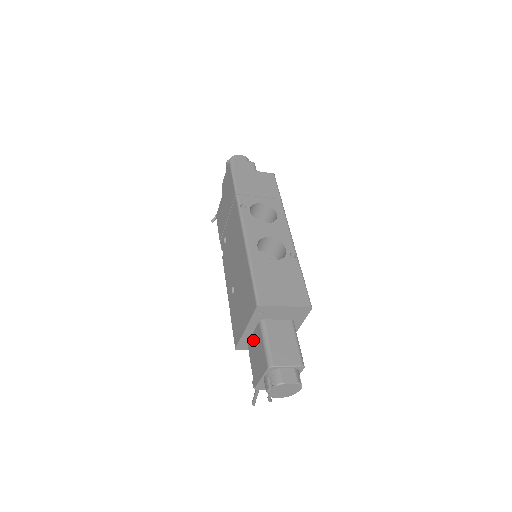
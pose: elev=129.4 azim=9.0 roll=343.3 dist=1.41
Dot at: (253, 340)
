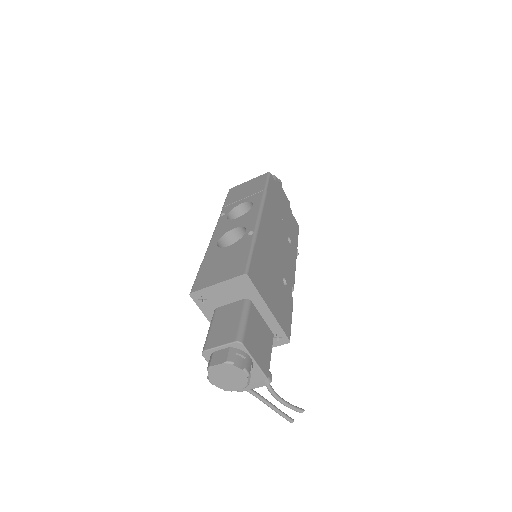
Dot at: occluded
